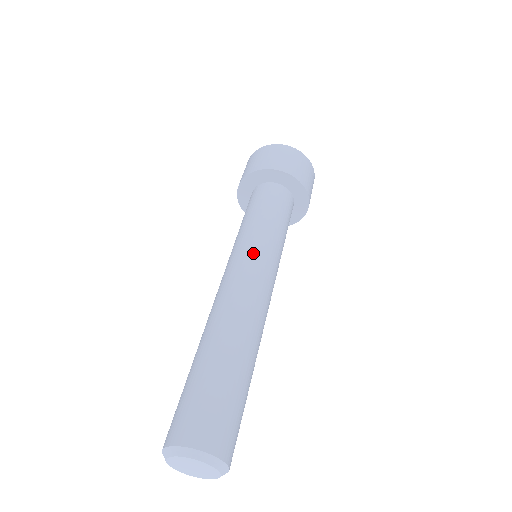
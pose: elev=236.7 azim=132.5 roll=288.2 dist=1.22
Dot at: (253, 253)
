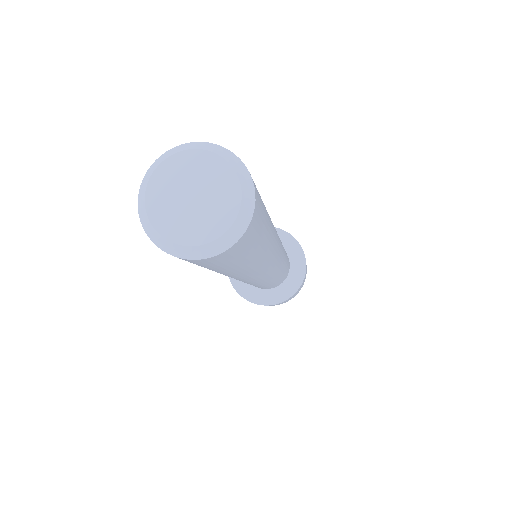
Dot at: occluded
